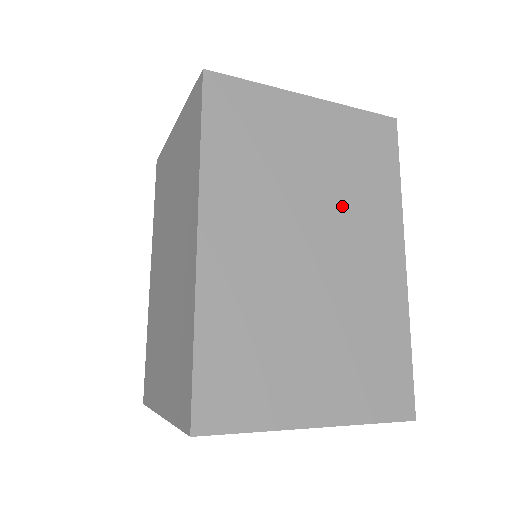
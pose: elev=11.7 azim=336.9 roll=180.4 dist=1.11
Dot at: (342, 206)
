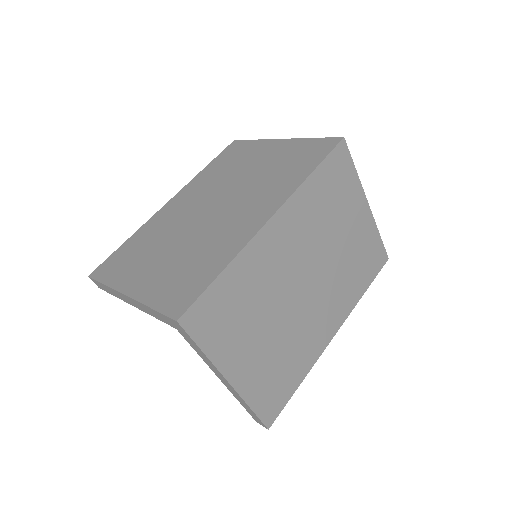
Dot at: (335, 276)
